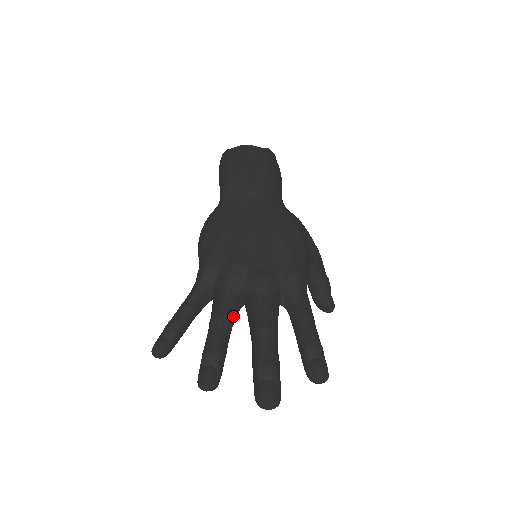
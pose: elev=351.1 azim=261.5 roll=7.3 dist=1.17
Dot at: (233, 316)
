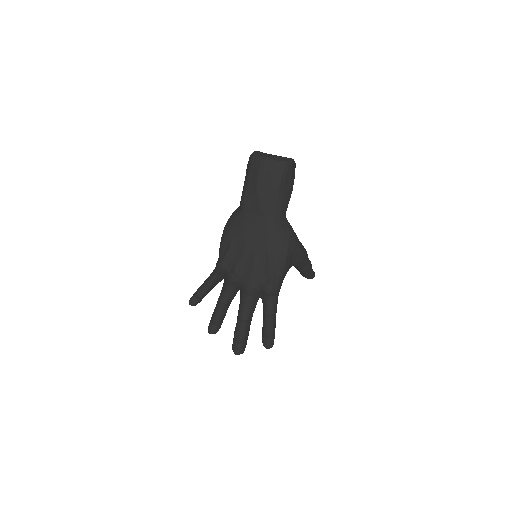
Dot at: (231, 298)
